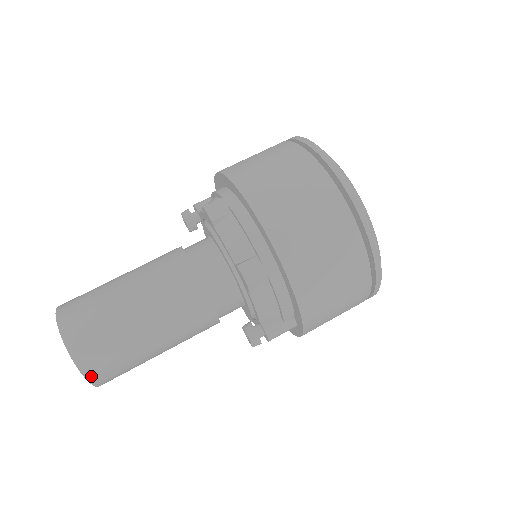
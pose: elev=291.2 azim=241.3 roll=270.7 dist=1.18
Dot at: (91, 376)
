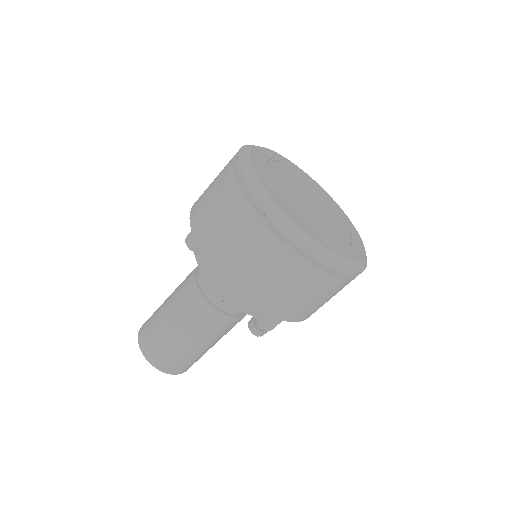
Dot at: (165, 370)
